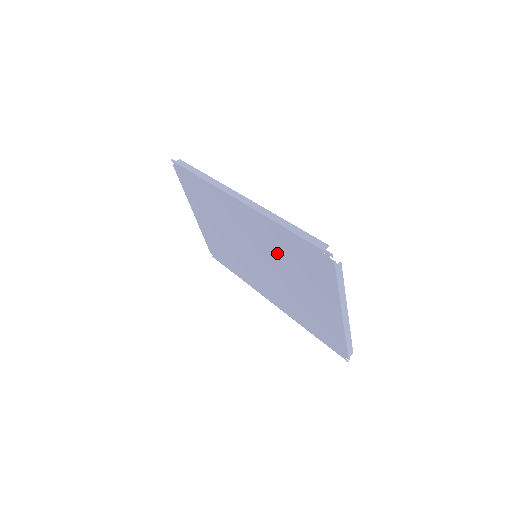
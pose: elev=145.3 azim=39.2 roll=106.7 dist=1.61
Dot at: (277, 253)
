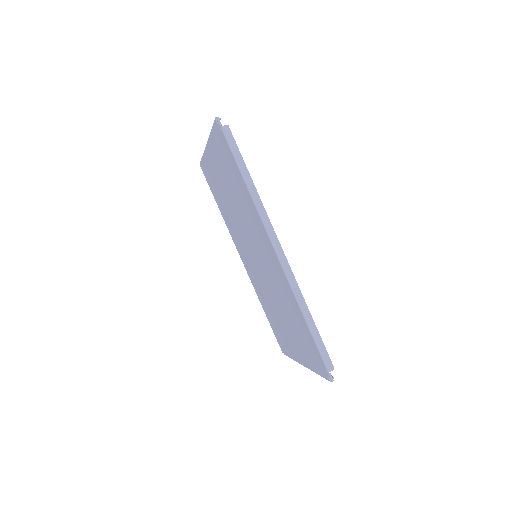
Dot at: (282, 297)
